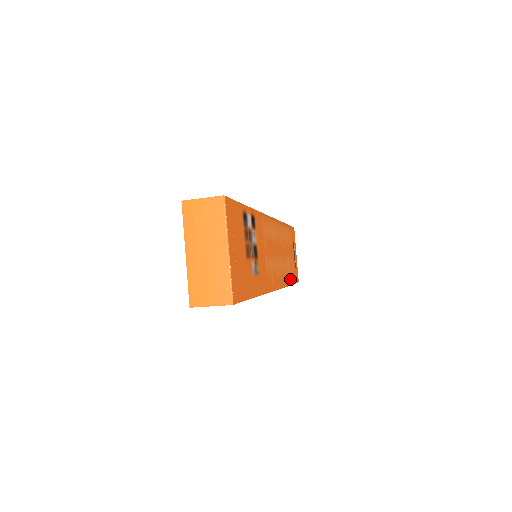
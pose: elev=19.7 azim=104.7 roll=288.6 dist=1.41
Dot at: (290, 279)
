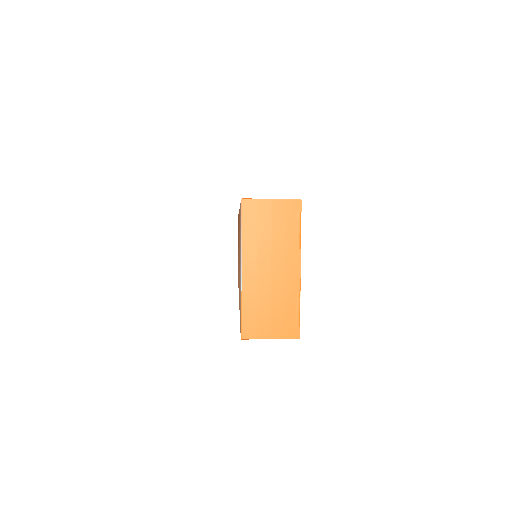
Dot at: occluded
